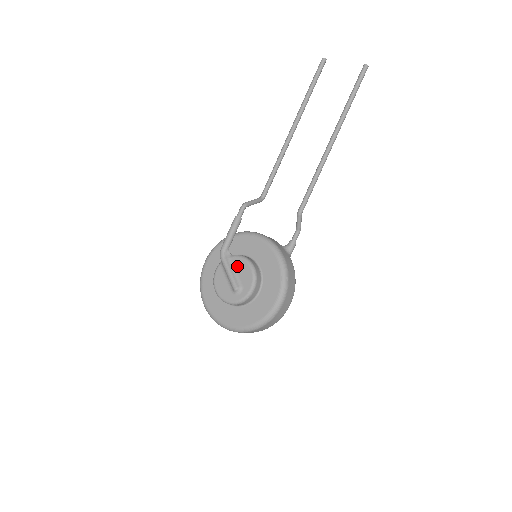
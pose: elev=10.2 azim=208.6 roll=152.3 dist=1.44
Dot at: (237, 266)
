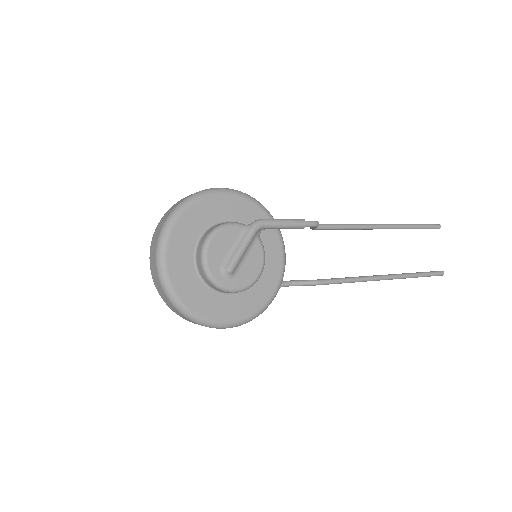
Dot at: (253, 254)
